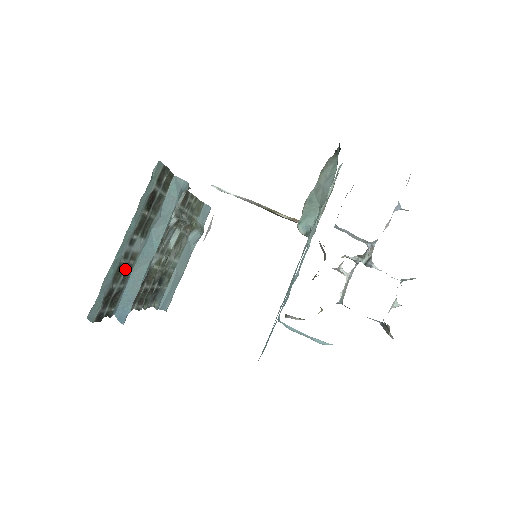
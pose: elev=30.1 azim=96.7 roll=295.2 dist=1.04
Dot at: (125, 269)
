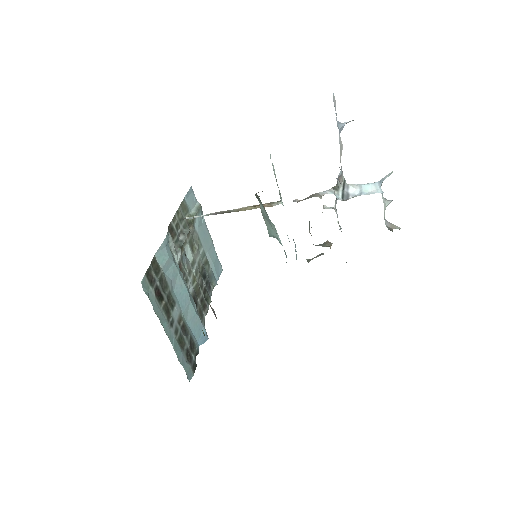
Dot at: (182, 331)
